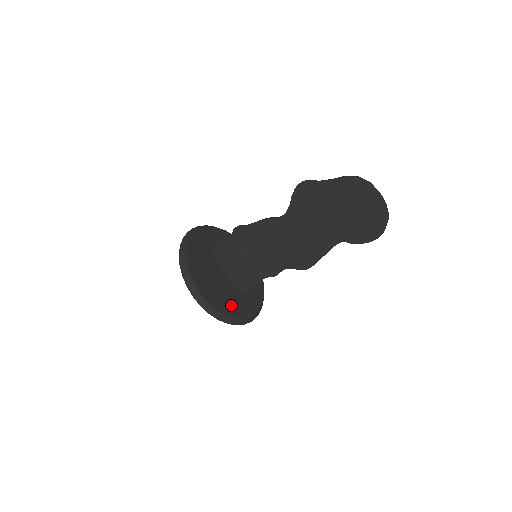
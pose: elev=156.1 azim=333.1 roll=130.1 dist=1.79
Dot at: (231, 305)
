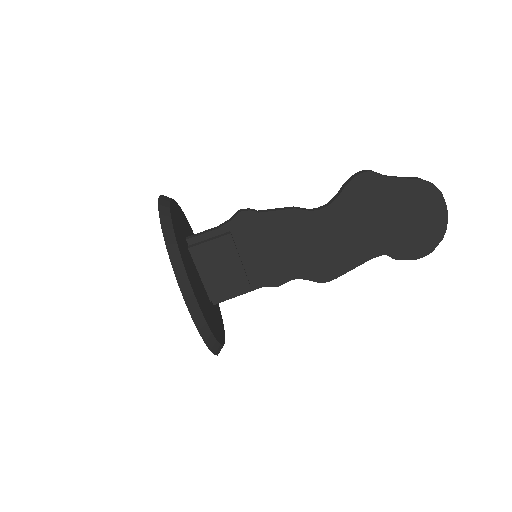
Dot at: (215, 325)
